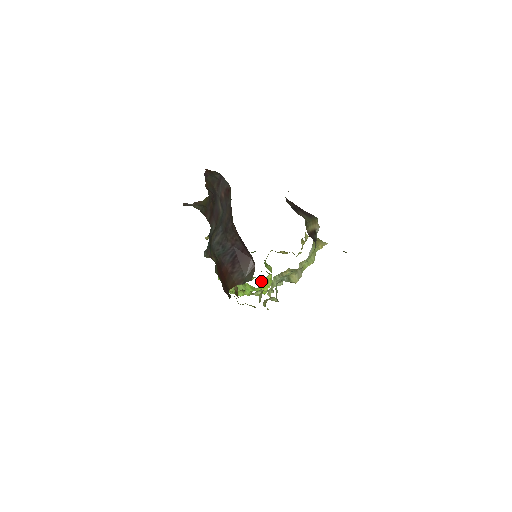
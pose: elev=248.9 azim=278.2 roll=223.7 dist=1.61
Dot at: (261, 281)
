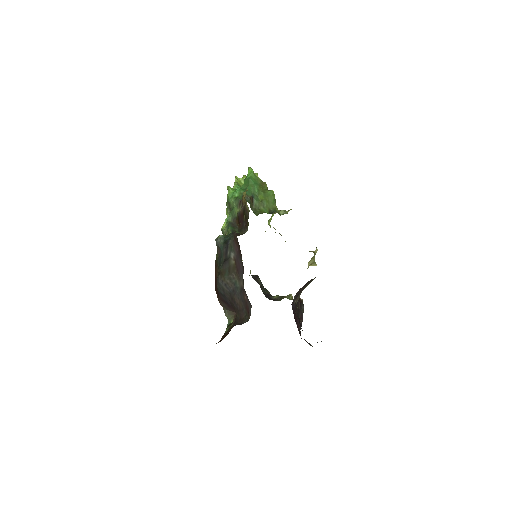
Dot at: occluded
